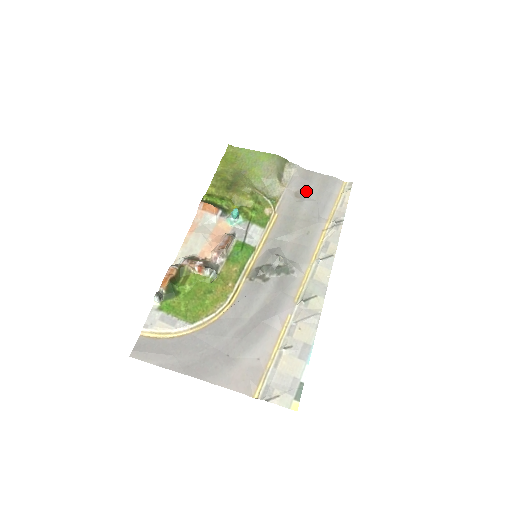
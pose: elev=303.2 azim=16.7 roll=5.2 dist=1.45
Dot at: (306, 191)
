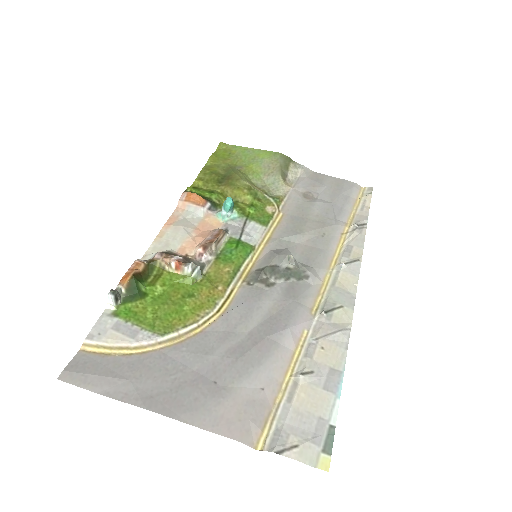
Dot at: (317, 193)
